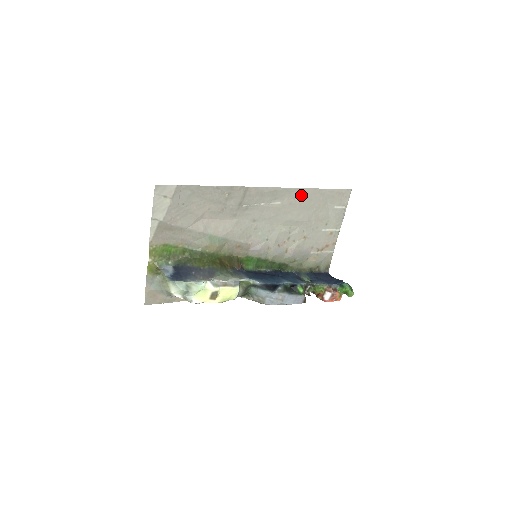
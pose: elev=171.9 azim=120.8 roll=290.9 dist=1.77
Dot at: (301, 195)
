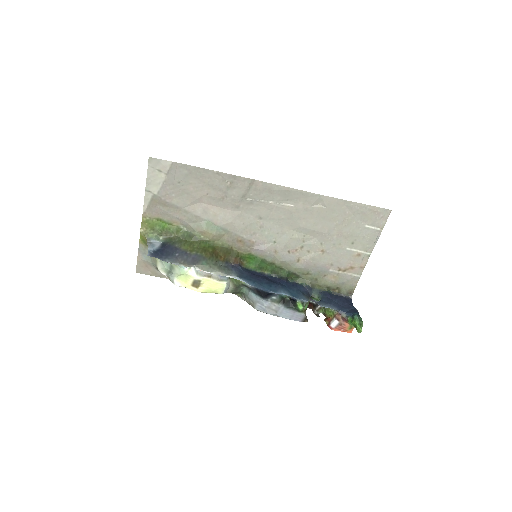
Dot at: (321, 202)
